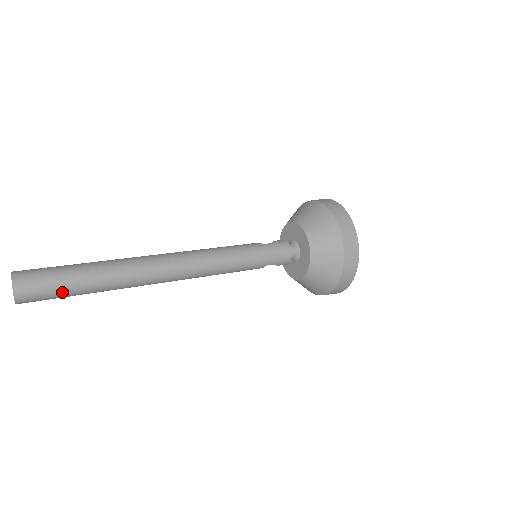
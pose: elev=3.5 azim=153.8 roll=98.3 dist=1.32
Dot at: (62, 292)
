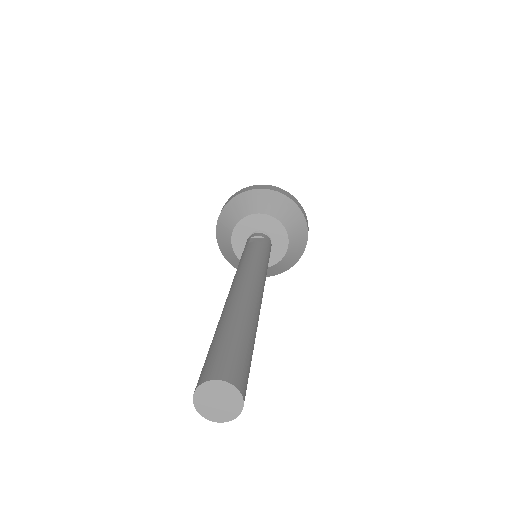
Dot at: occluded
